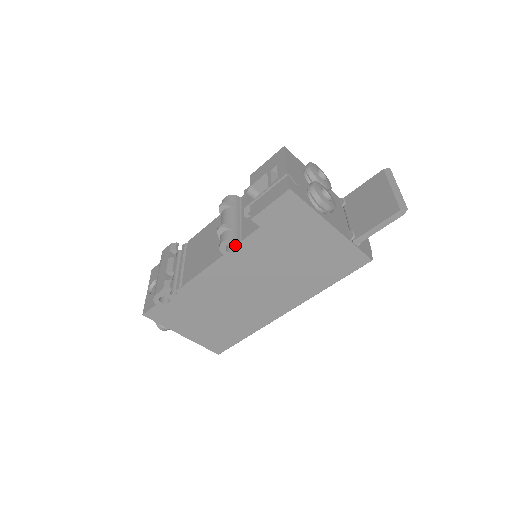
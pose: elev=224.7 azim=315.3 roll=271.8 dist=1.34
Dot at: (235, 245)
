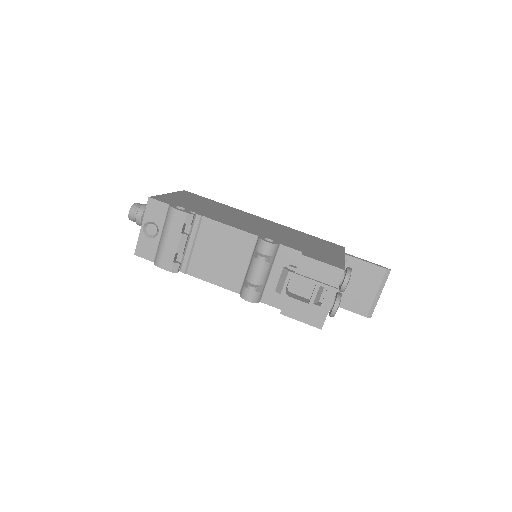
Dot at: occluded
